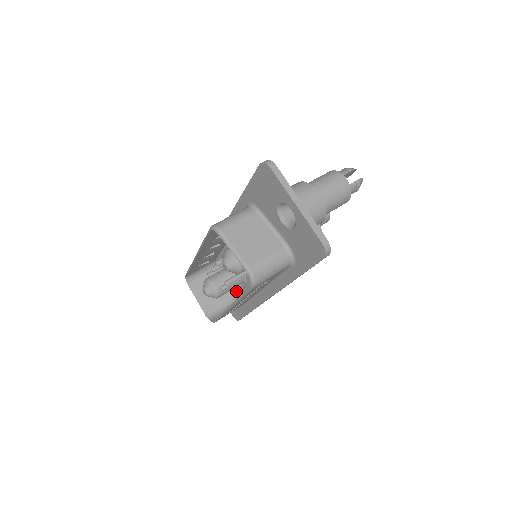
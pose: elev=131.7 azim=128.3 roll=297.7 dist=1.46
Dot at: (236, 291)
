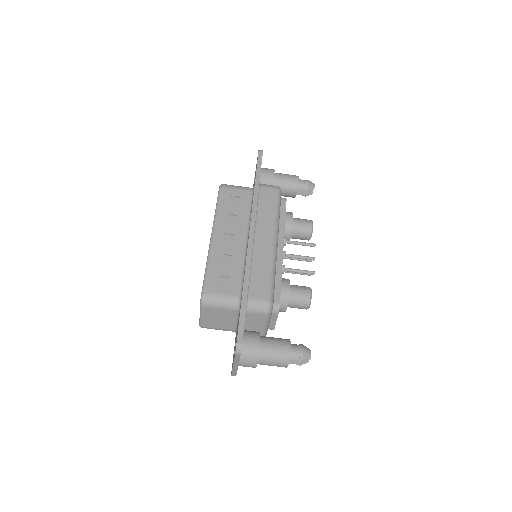
Dot at: occluded
